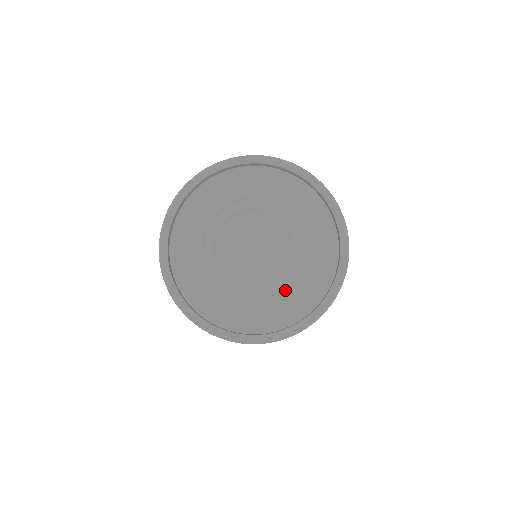
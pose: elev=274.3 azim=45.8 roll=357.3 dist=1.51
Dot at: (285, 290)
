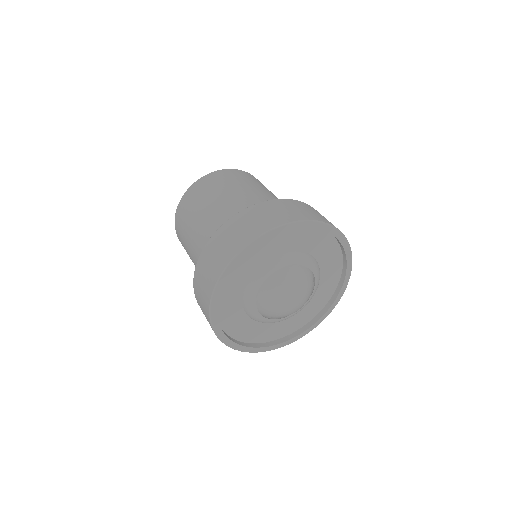
Dot at: occluded
